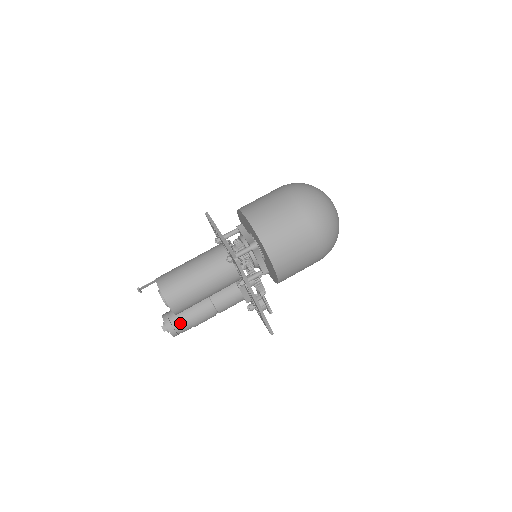
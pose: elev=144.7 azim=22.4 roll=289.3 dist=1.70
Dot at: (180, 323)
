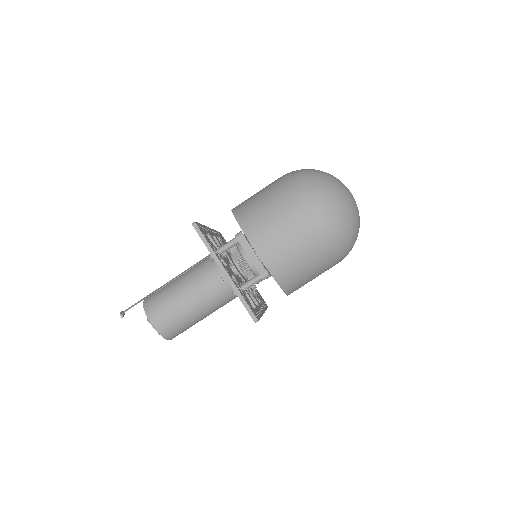
Dot at: occluded
